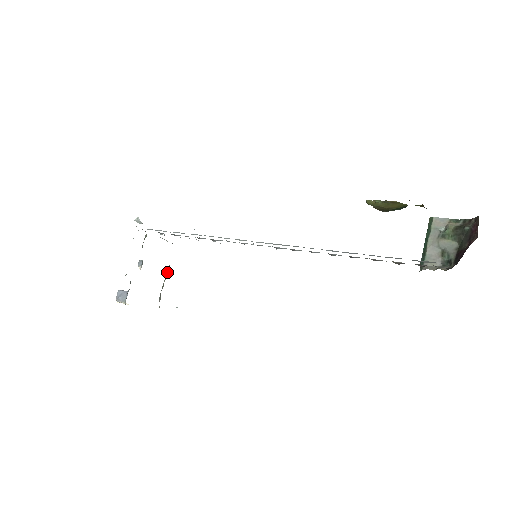
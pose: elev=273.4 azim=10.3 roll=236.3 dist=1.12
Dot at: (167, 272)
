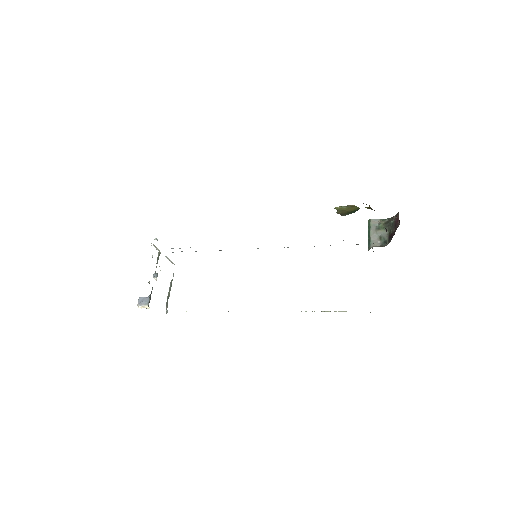
Dot at: (170, 285)
